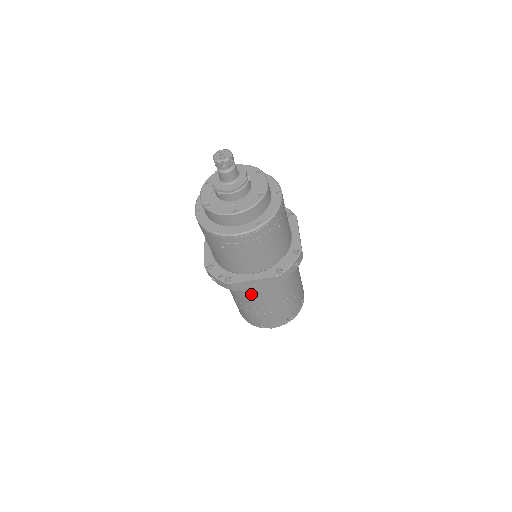
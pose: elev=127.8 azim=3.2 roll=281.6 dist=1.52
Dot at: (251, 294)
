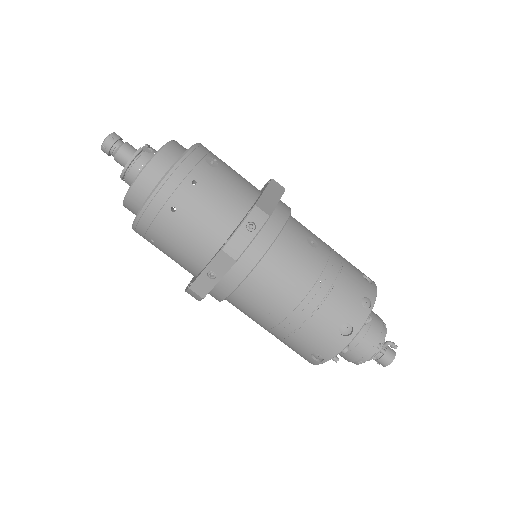
Dot at: (244, 302)
